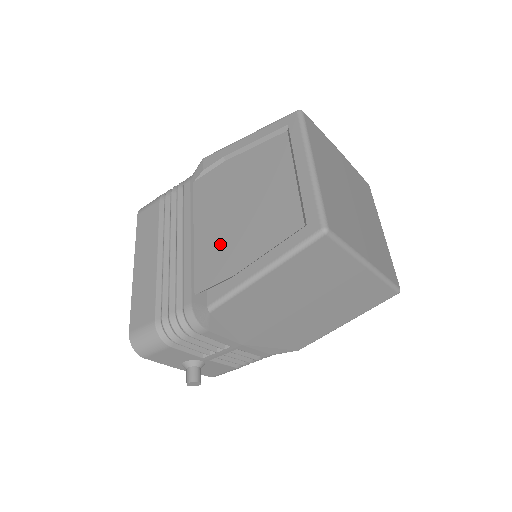
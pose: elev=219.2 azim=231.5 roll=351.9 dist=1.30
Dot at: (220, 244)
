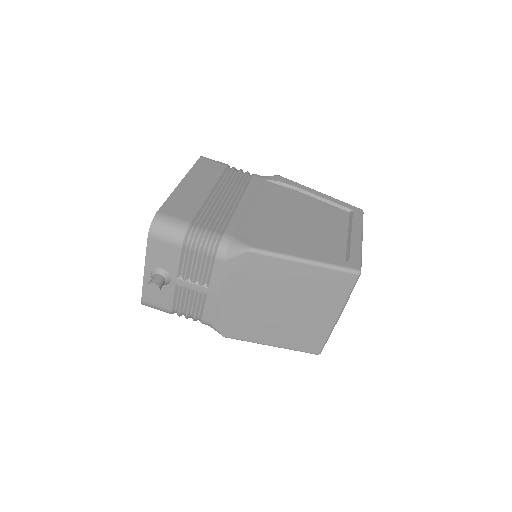
Dot at: (274, 225)
